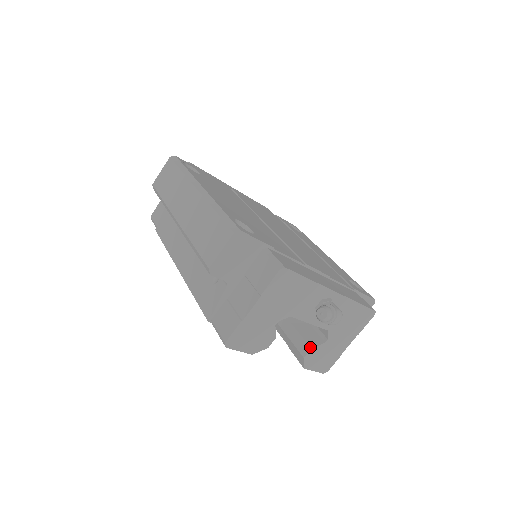
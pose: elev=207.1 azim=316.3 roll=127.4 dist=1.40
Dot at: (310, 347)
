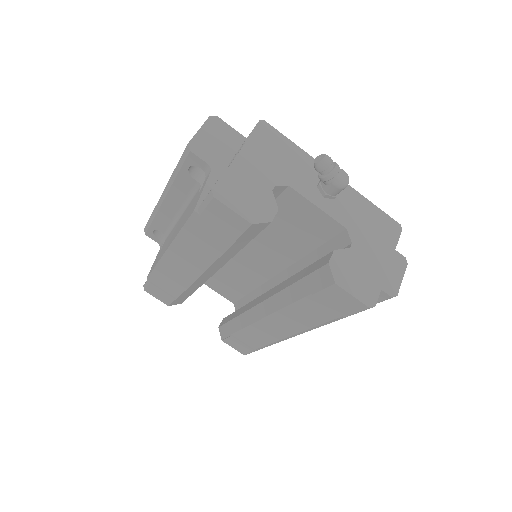
Dot at: (332, 251)
